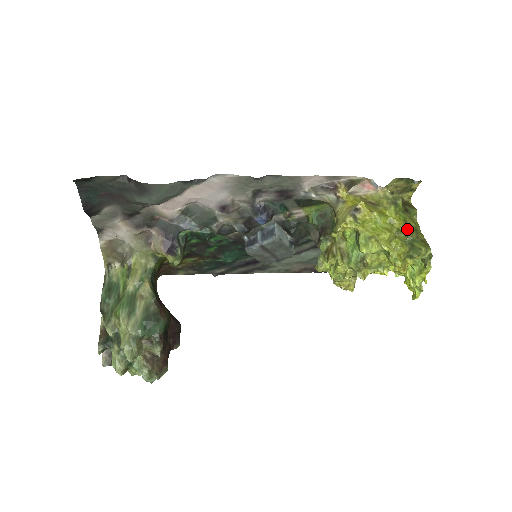
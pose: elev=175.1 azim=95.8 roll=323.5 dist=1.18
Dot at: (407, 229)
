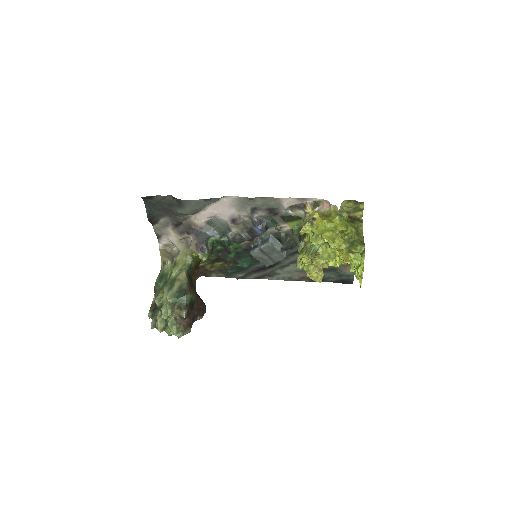
Dot at: (350, 233)
